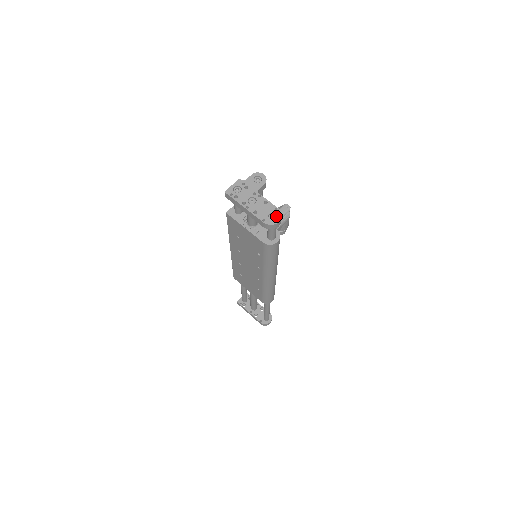
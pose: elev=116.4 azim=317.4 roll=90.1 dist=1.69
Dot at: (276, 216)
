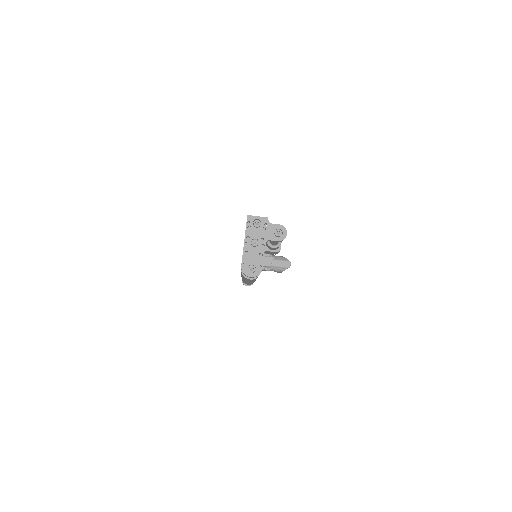
Dot at: (256, 271)
